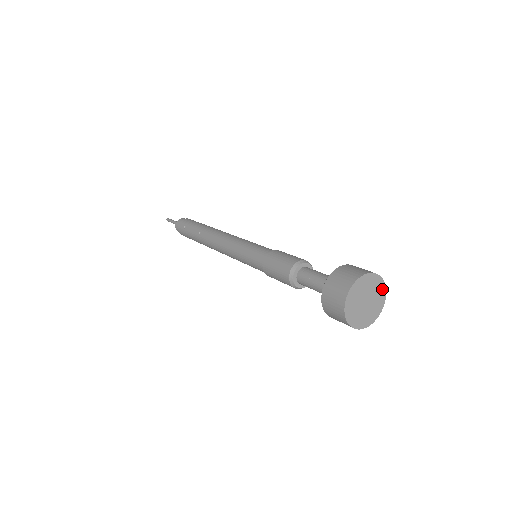
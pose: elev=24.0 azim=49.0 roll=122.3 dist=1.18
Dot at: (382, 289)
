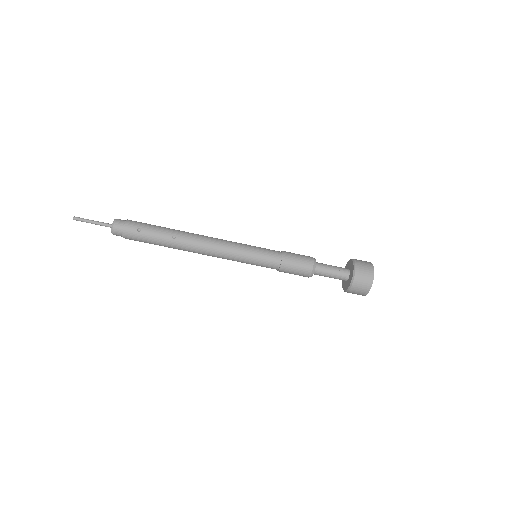
Dot at: occluded
